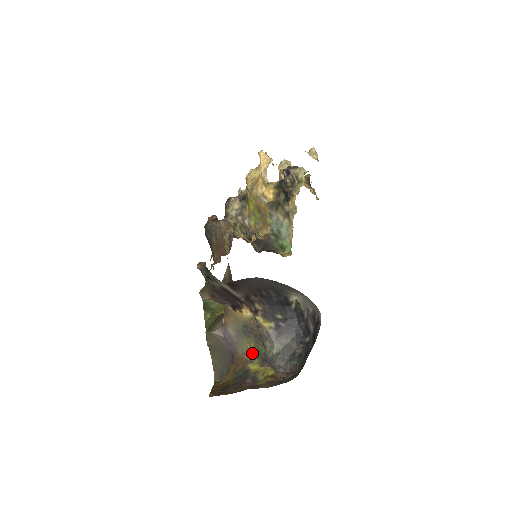
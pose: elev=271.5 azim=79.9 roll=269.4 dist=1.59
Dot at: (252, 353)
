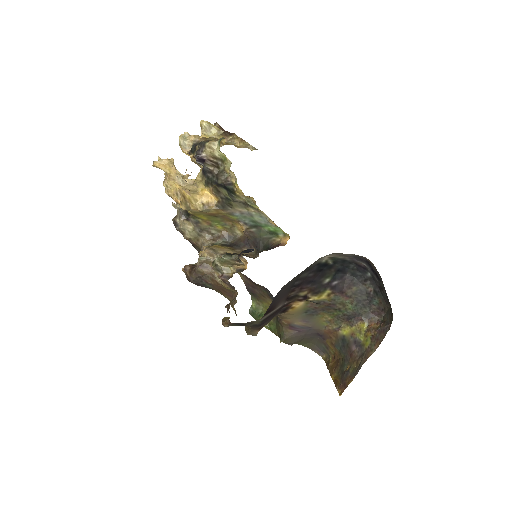
Dot at: (333, 322)
